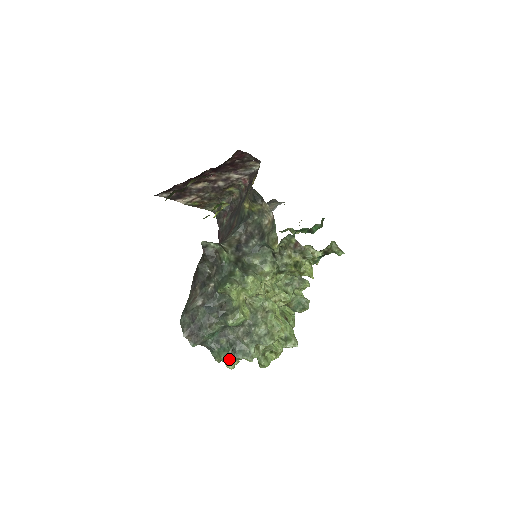
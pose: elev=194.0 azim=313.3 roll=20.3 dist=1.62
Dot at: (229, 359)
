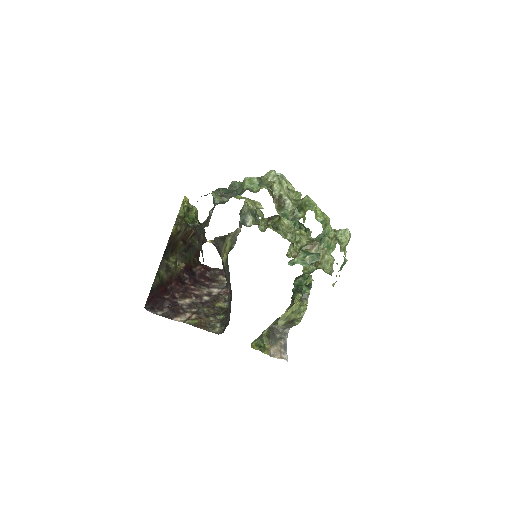
Dot at: (253, 178)
